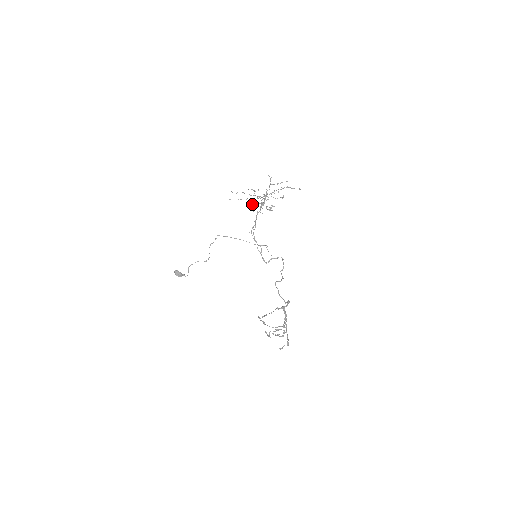
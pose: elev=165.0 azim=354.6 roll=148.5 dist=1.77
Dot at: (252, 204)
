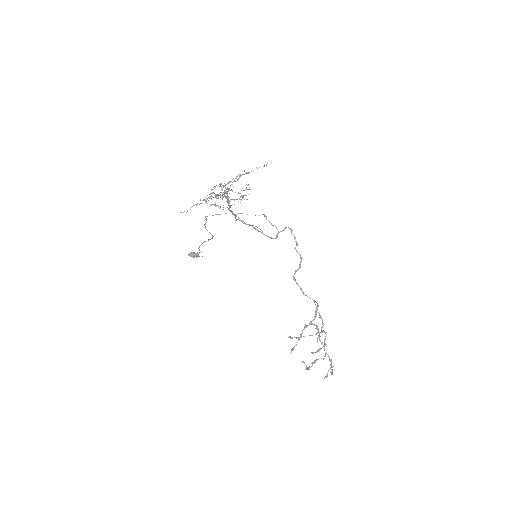
Dot at: (215, 205)
